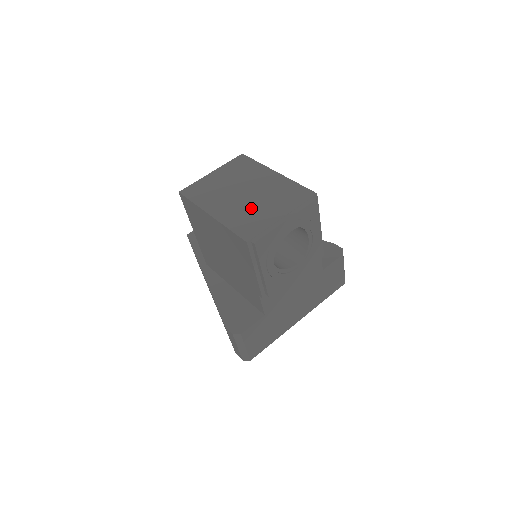
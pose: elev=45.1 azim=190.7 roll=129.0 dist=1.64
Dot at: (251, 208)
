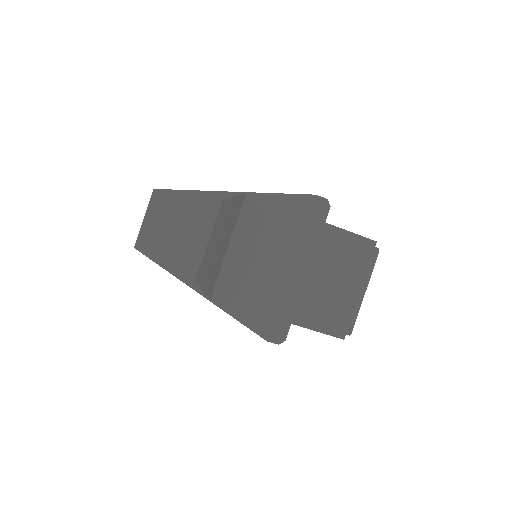
Dot at: (320, 292)
